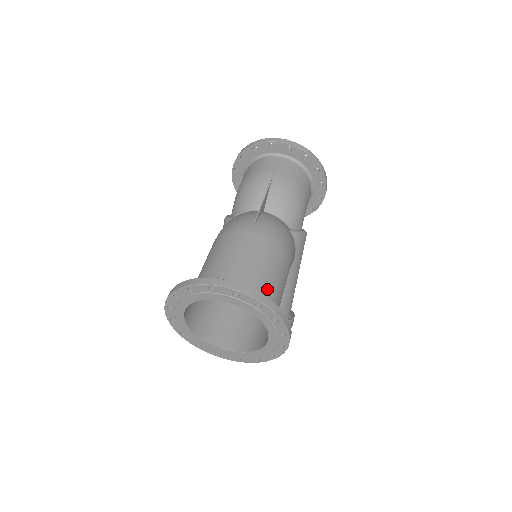
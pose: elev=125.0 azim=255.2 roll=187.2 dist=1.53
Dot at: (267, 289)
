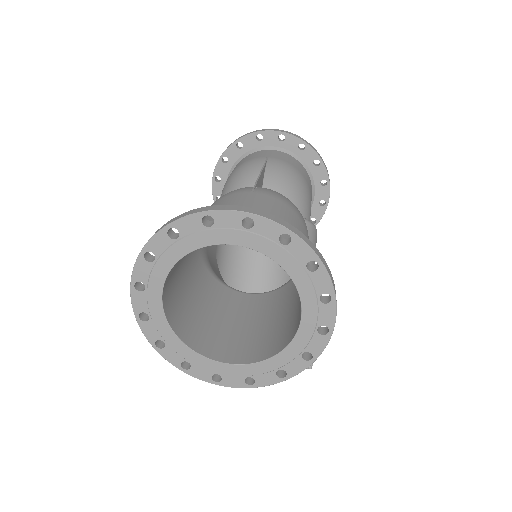
Dot at: occluded
